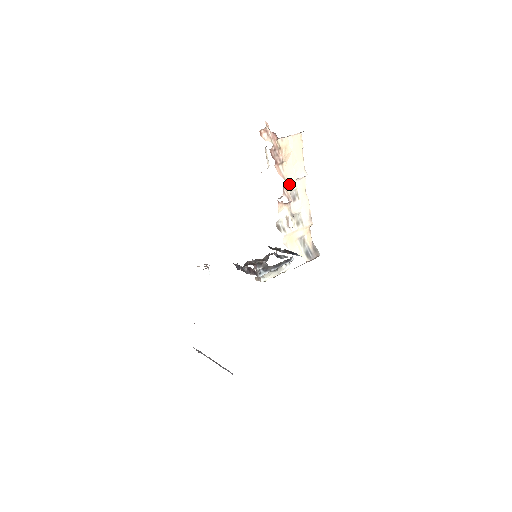
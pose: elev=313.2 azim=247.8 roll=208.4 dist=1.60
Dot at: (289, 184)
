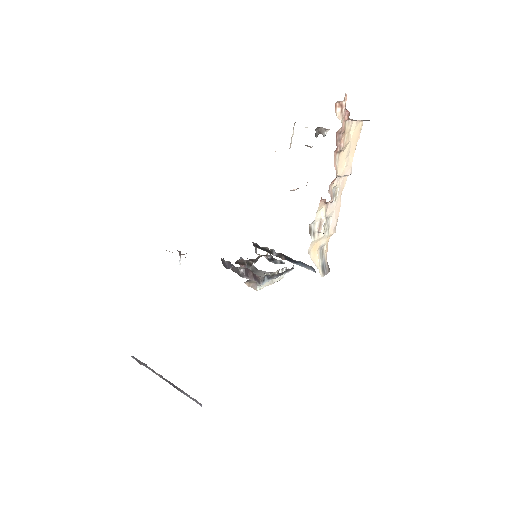
Dot at: (335, 179)
